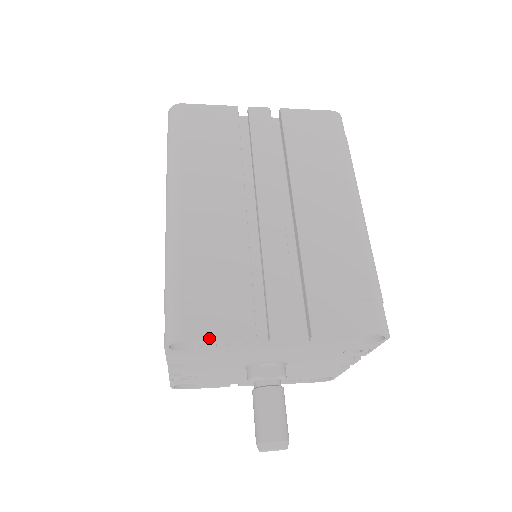
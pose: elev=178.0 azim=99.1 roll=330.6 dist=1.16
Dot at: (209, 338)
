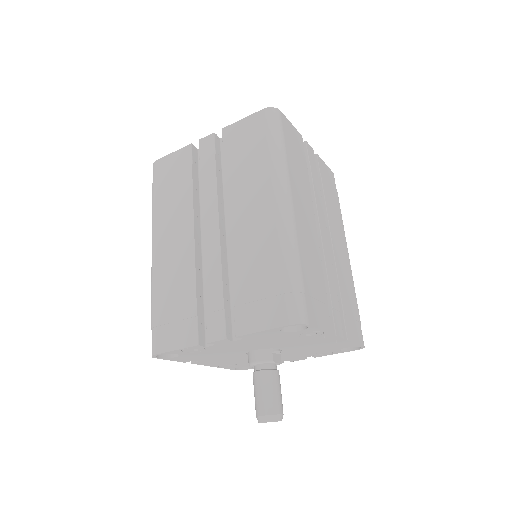
Dot at: (318, 327)
